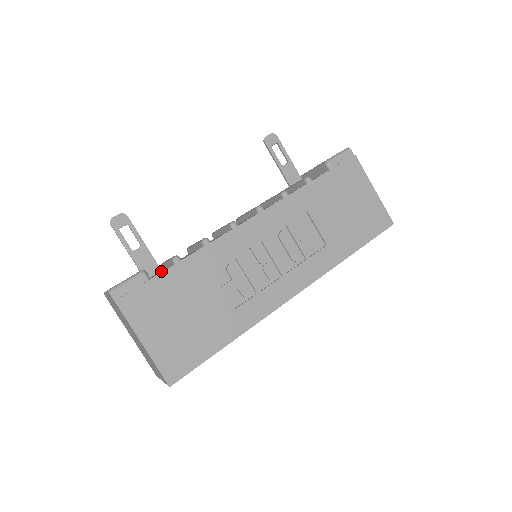
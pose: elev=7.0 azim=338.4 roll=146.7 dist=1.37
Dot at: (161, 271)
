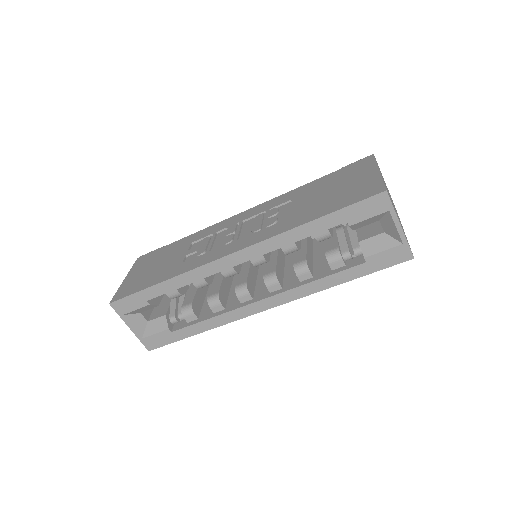
Dot at: occluded
